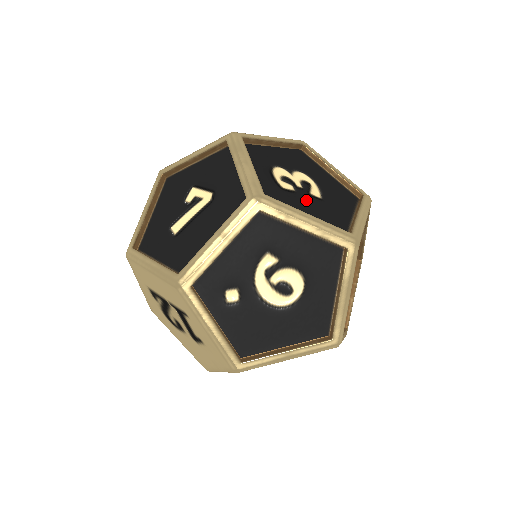
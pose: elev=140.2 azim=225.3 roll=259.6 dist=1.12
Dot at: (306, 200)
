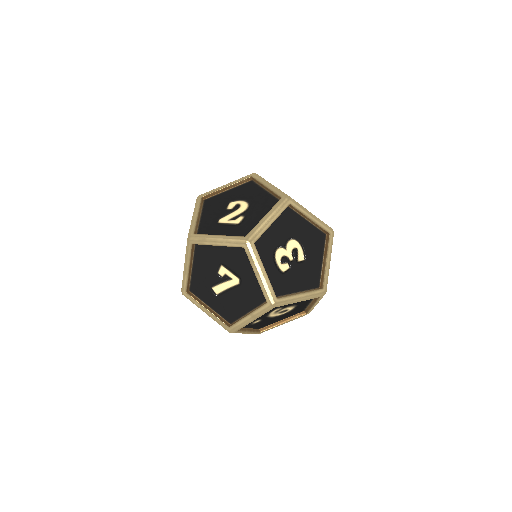
Dot at: (297, 271)
